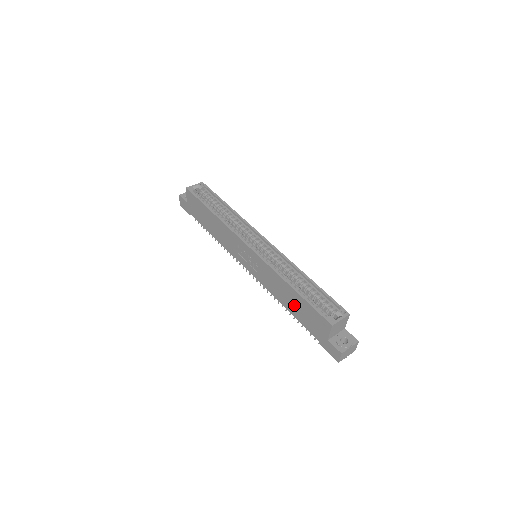
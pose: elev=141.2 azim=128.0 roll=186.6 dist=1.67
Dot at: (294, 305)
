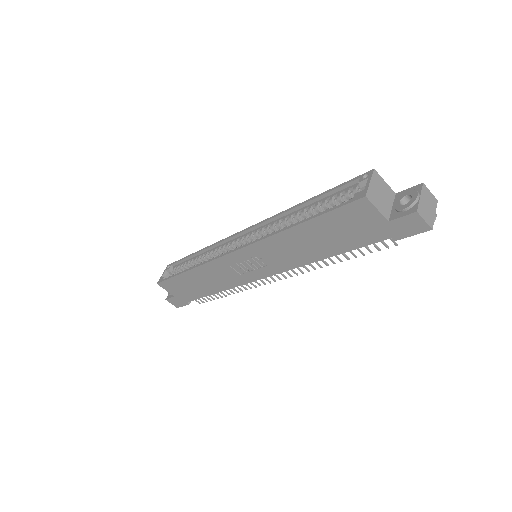
Dot at: (323, 241)
